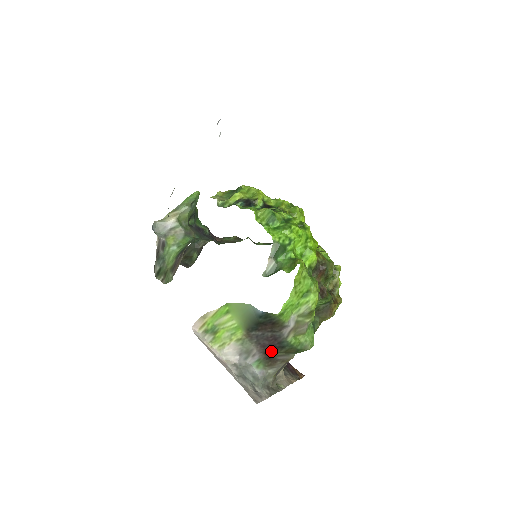
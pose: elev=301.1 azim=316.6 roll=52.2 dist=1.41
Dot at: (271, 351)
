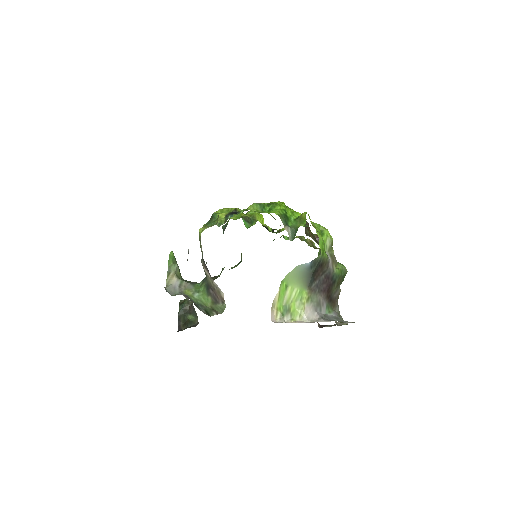
Dot at: (330, 292)
